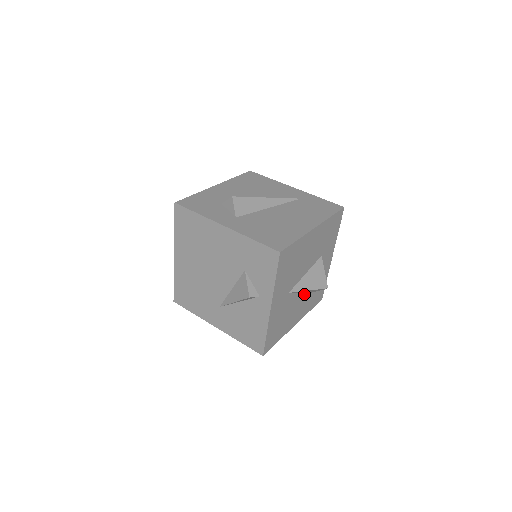
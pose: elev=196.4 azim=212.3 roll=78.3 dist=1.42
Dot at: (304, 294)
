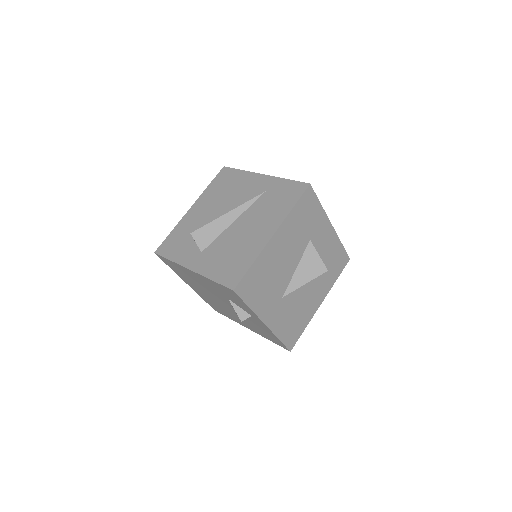
Dot at: occluded
